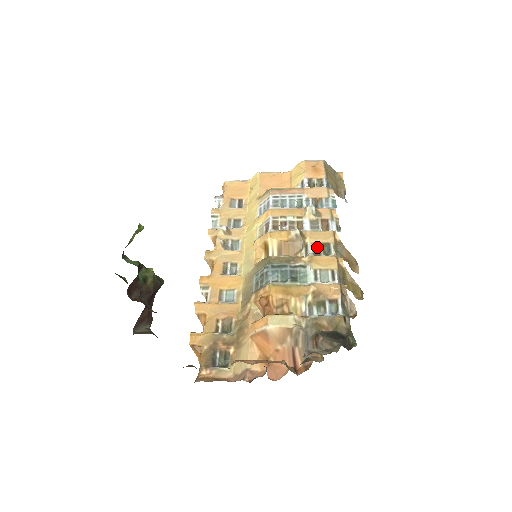
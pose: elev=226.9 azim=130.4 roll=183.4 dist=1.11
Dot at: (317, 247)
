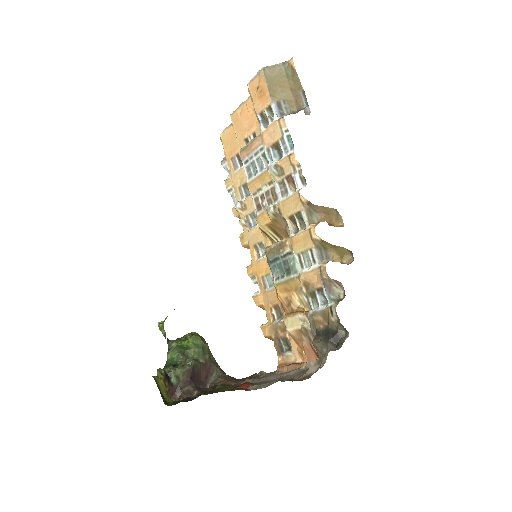
Dot at: (293, 220)
